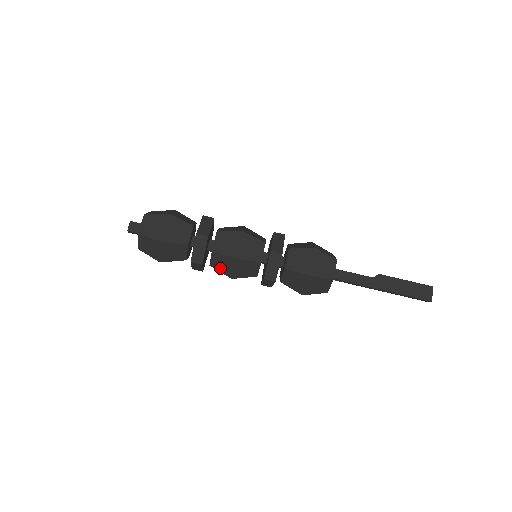
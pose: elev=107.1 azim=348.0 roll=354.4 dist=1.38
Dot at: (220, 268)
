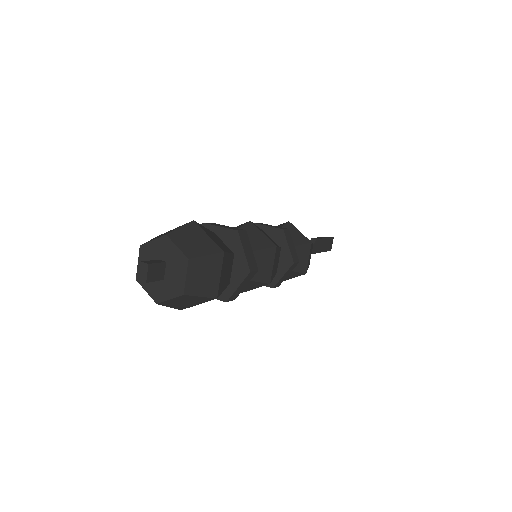
Dot at: occluded
